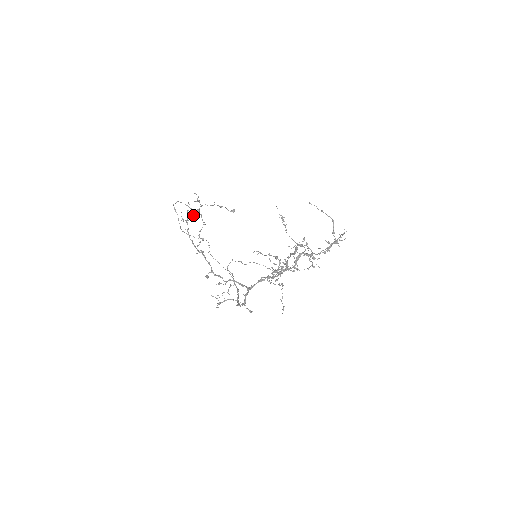
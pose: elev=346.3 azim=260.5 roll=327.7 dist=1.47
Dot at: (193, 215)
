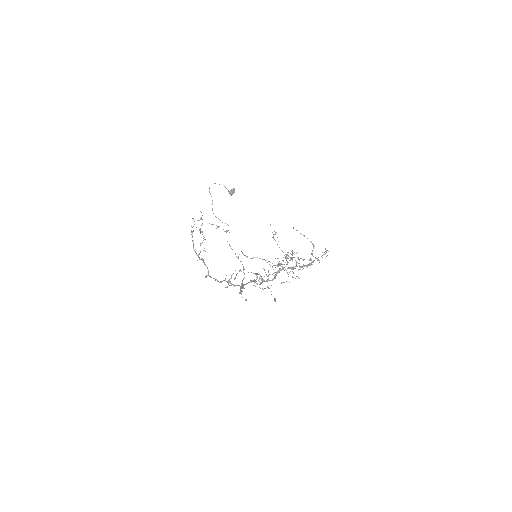
Dot at: (229, 193)
